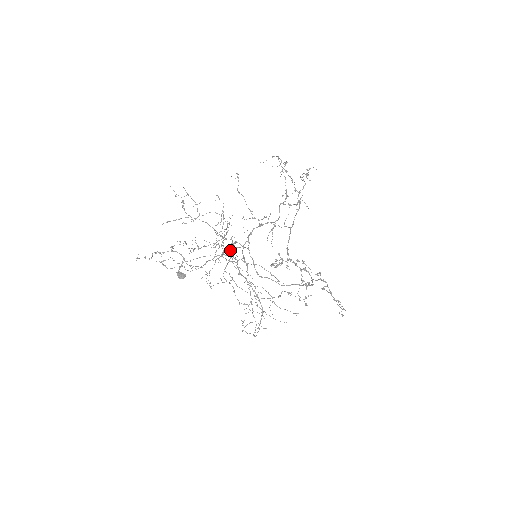
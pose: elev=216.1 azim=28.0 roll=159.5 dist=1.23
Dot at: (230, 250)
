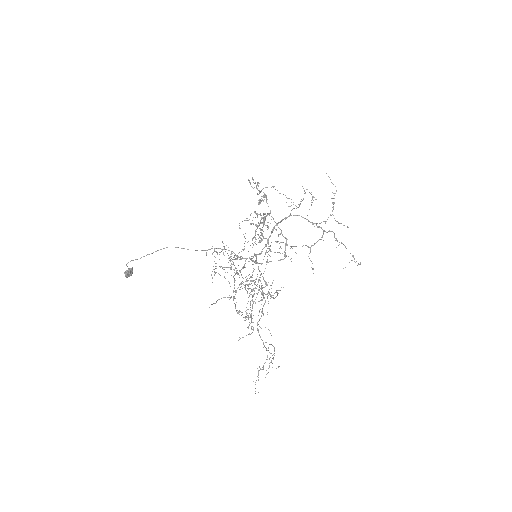
Dot at: (262, 290)
